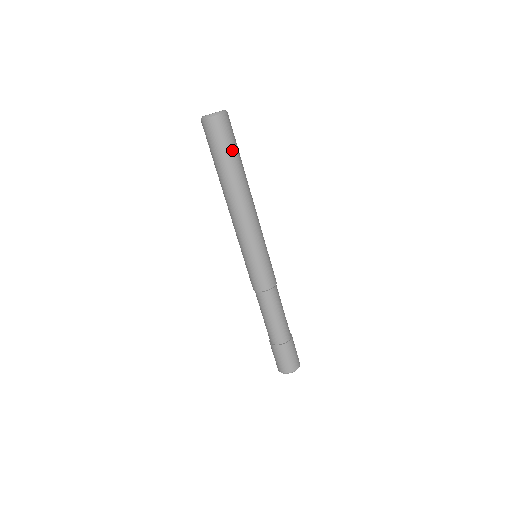
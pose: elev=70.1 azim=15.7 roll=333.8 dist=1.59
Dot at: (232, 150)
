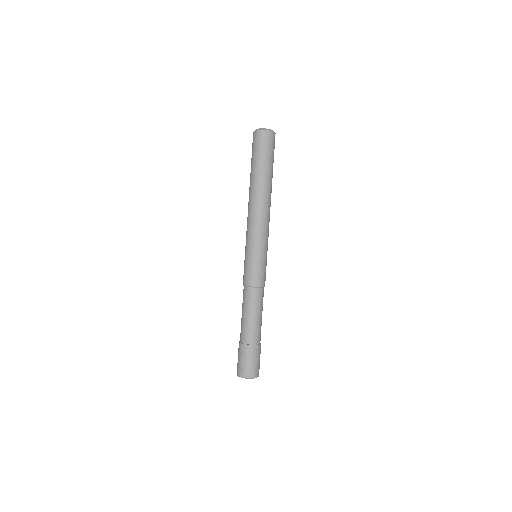
Dot at: (271, 161)
